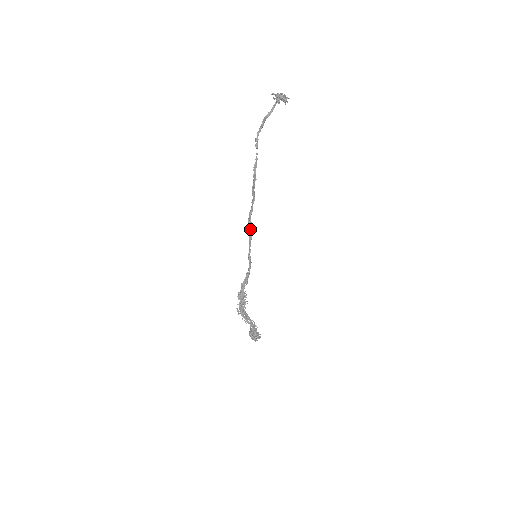
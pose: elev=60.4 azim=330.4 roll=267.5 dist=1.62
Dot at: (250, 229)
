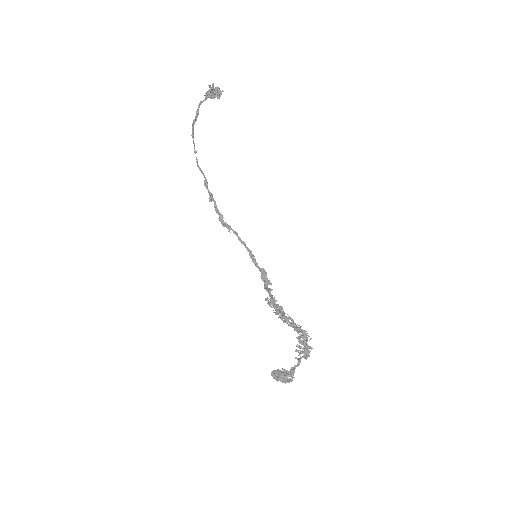
Dot at: (233, 230)
